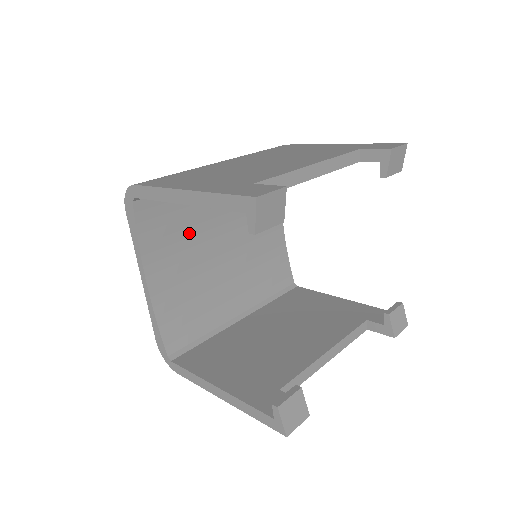
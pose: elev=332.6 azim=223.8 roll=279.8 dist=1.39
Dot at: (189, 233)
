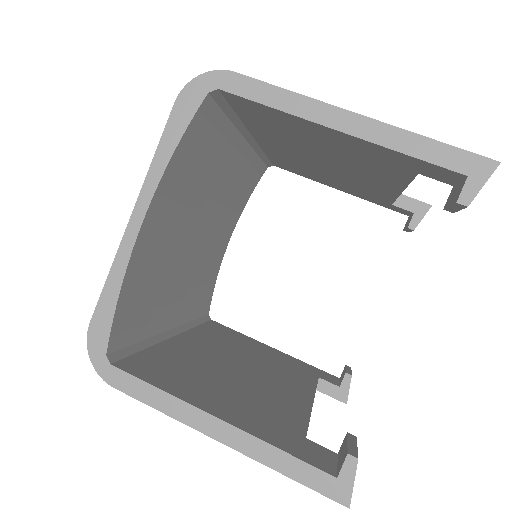
Dot at: (197, 187)
